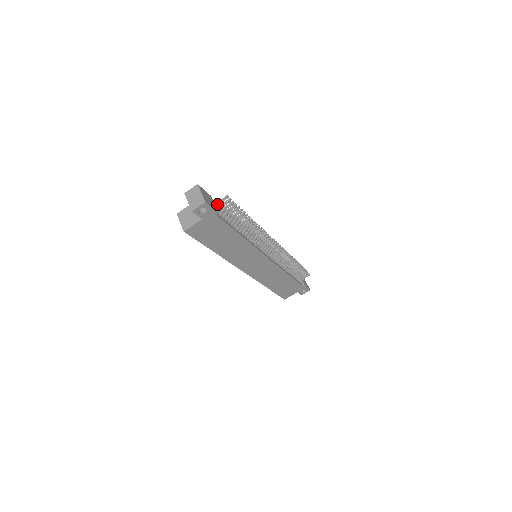
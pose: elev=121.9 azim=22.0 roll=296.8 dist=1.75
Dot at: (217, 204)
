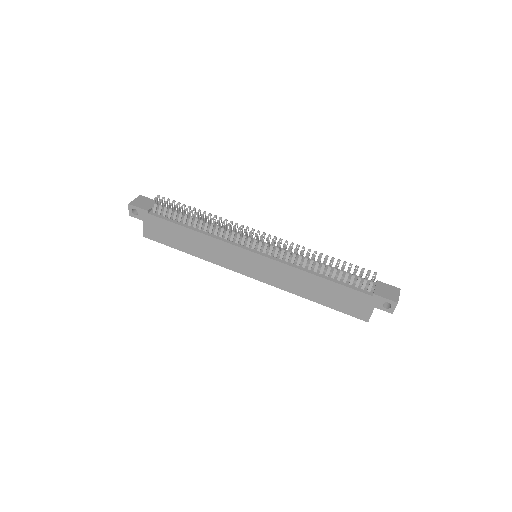
Dot at: (163, 207)
